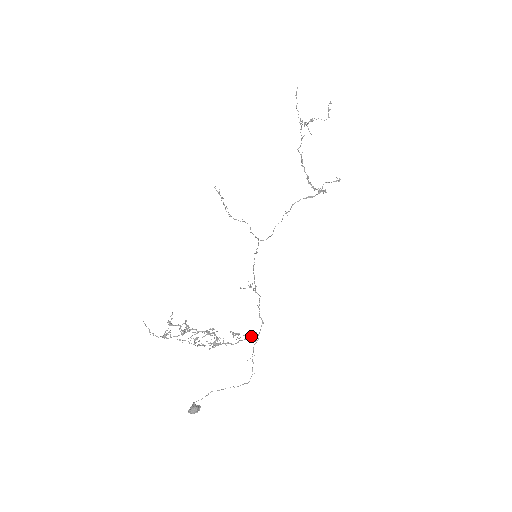
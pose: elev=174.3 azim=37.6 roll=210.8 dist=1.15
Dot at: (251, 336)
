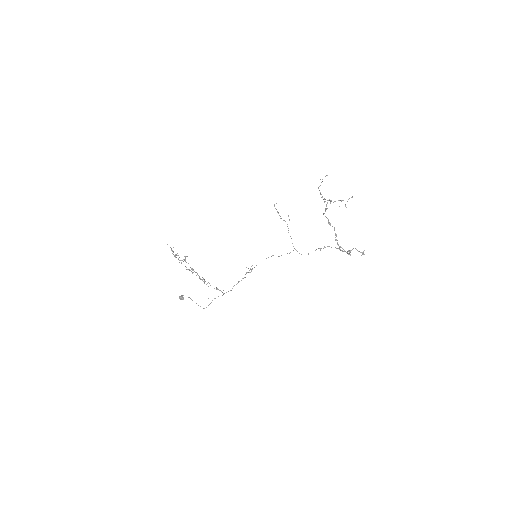
Dot at: (219, 290)
